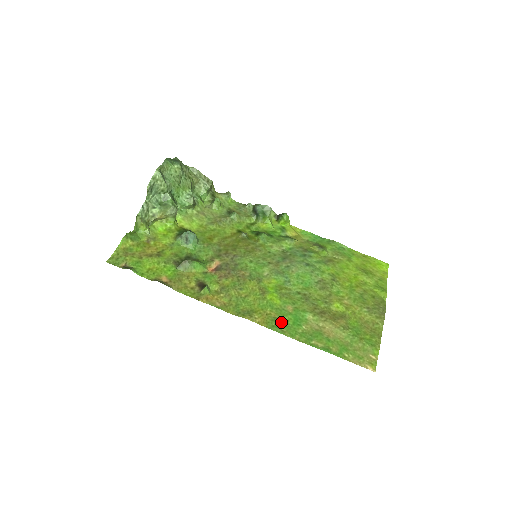
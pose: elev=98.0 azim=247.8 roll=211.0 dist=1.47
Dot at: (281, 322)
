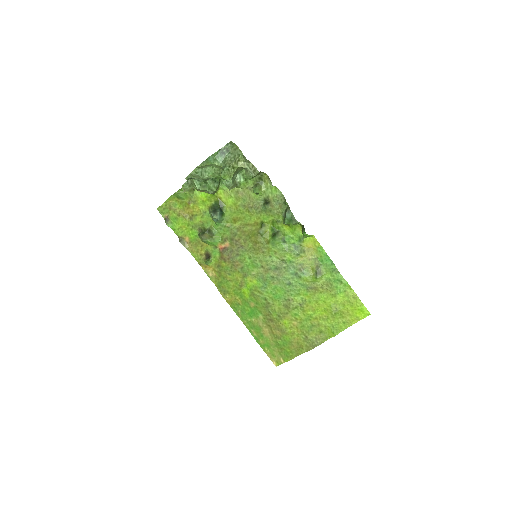
Dot at: (241, 308)
